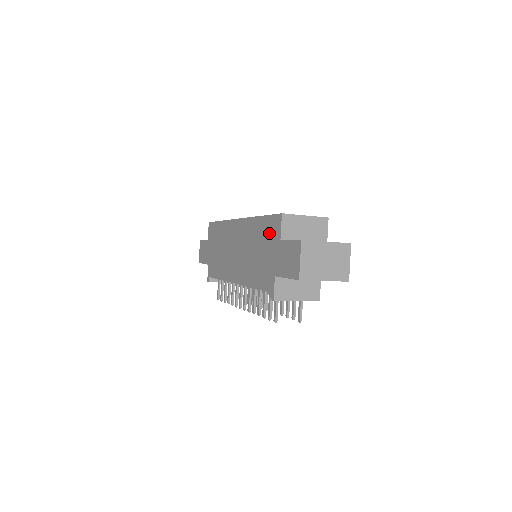
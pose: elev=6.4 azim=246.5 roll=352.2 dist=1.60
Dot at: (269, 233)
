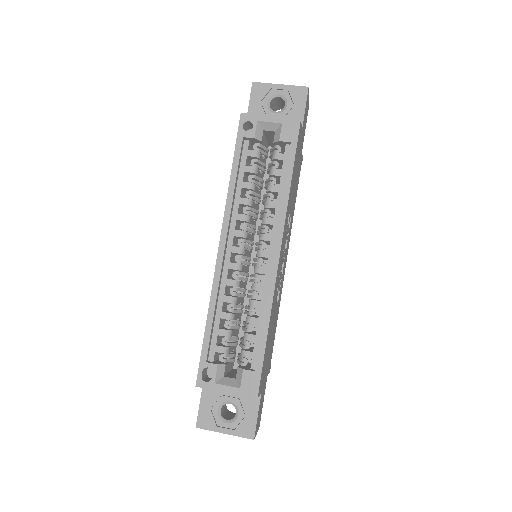
Dot at: occluded
